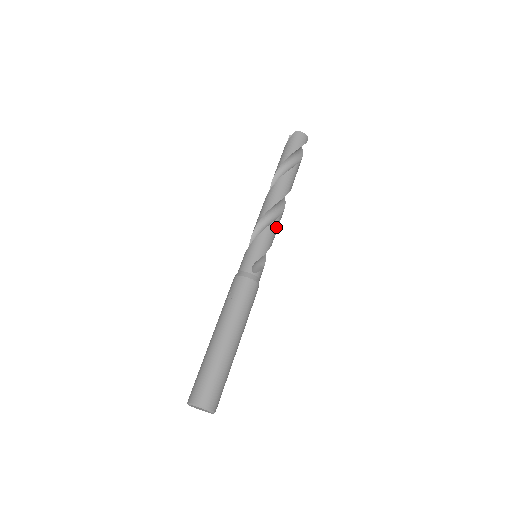
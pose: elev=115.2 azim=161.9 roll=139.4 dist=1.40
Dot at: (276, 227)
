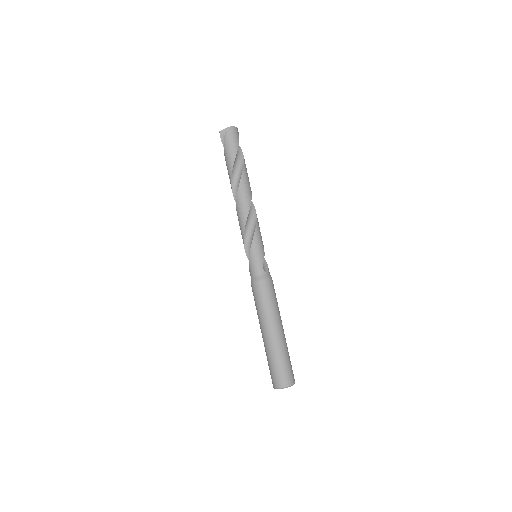
Dot at: occluded
